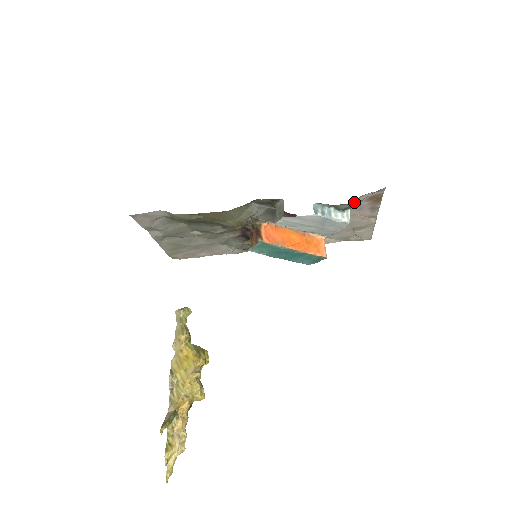
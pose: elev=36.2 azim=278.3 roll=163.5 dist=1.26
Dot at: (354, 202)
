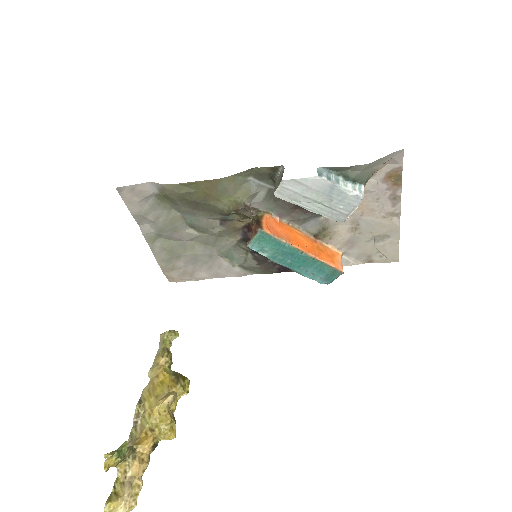
Dot at: (369, 183)
